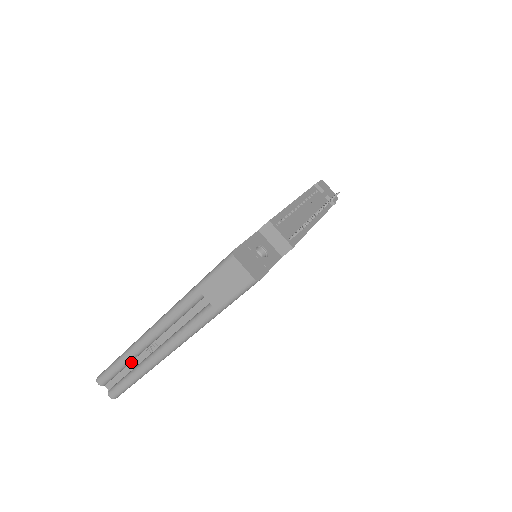
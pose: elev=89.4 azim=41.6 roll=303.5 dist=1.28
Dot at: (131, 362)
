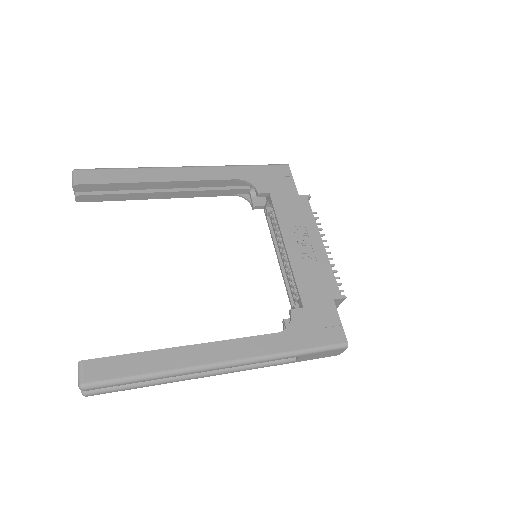
Dot at: occluded
